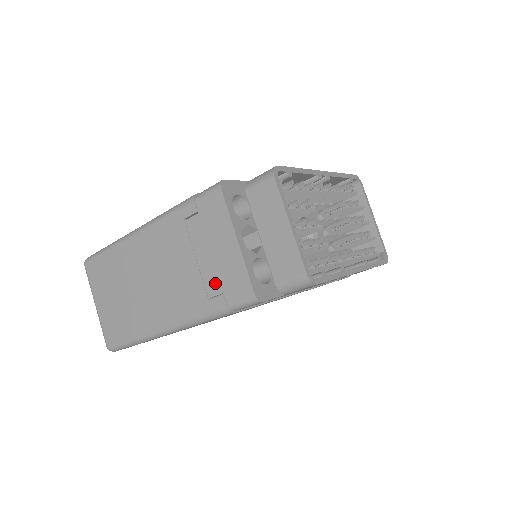
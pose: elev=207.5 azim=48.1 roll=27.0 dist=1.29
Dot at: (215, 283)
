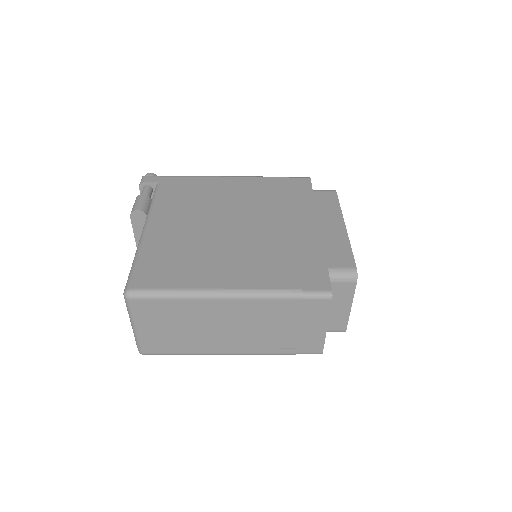
Dot at: (293, 342)
